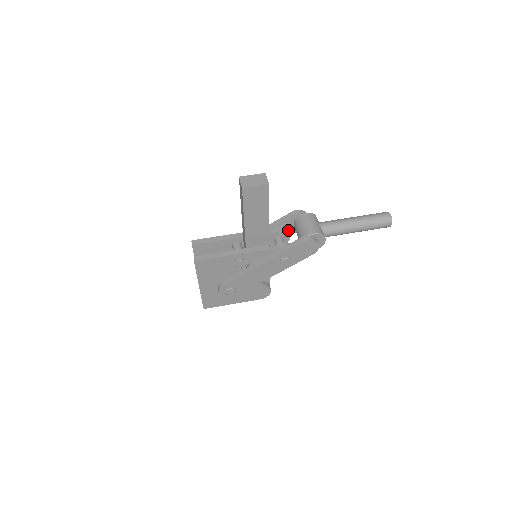
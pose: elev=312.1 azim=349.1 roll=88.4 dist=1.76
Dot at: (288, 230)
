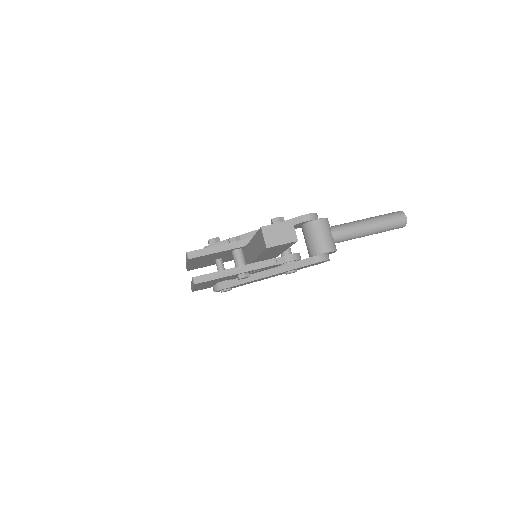
Dot at: occluded
